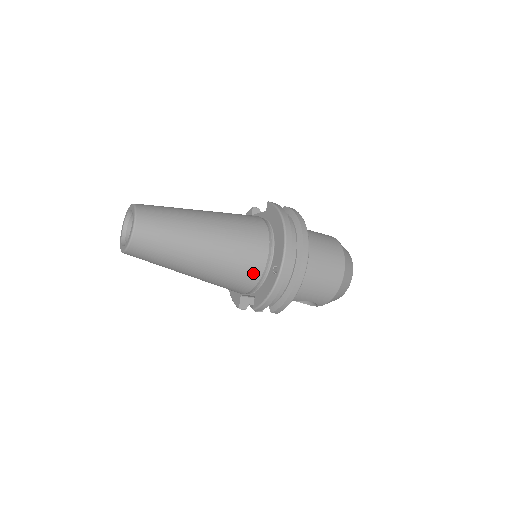
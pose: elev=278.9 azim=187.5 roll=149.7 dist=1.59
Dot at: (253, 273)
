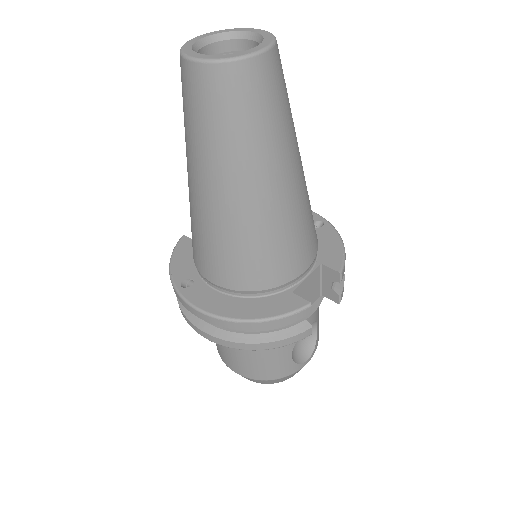
Dot at: occluded
